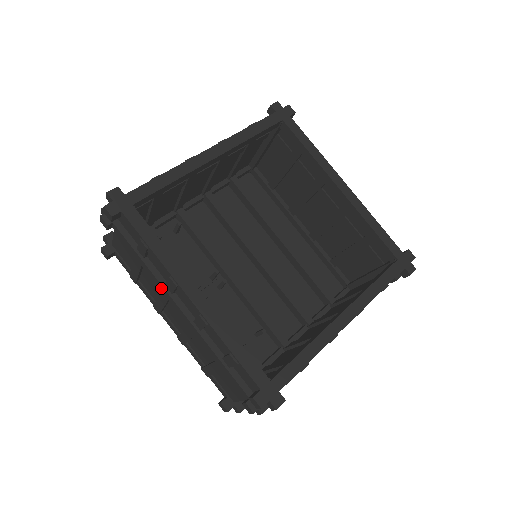
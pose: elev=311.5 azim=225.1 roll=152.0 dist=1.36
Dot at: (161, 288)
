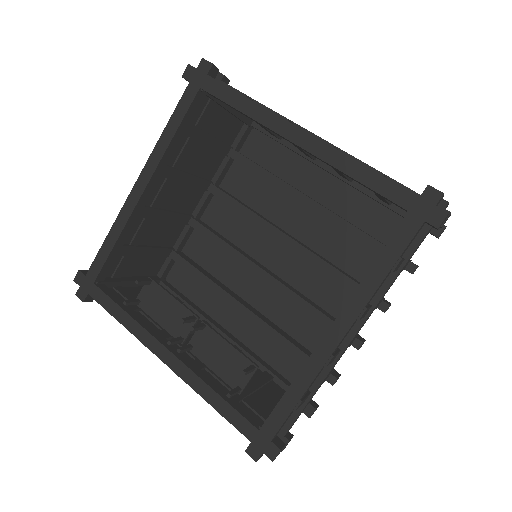
Dot at: occluded
